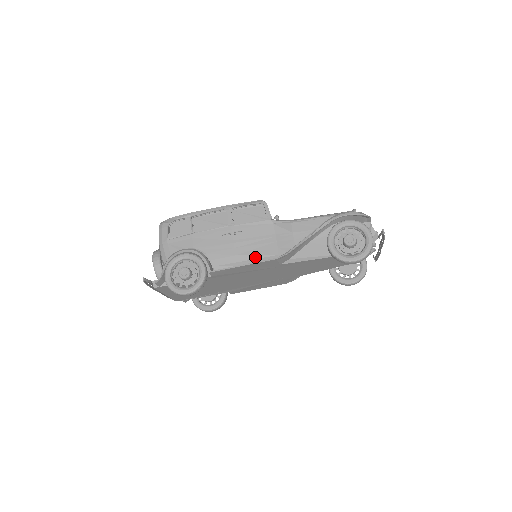
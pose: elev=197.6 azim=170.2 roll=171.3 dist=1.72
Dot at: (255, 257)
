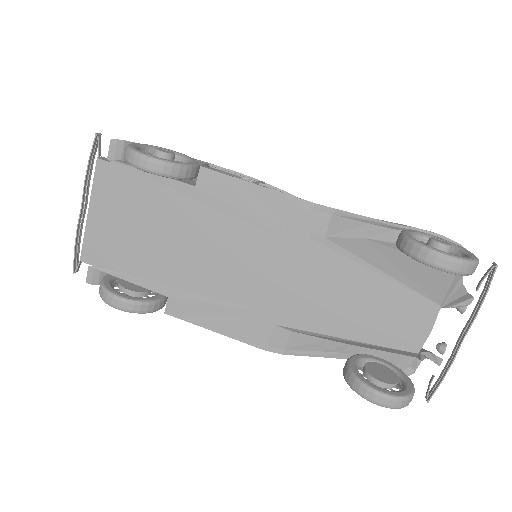
Dot at: occluded
